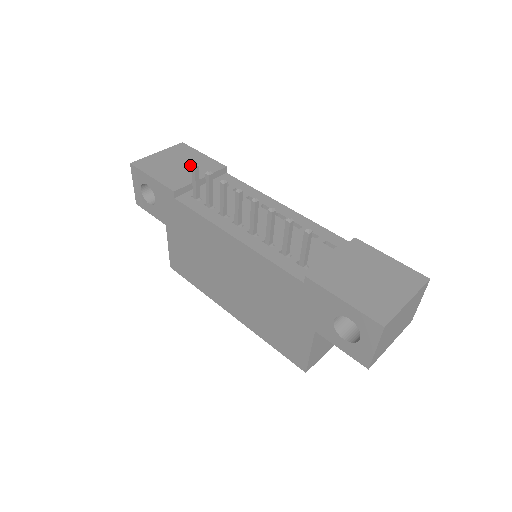
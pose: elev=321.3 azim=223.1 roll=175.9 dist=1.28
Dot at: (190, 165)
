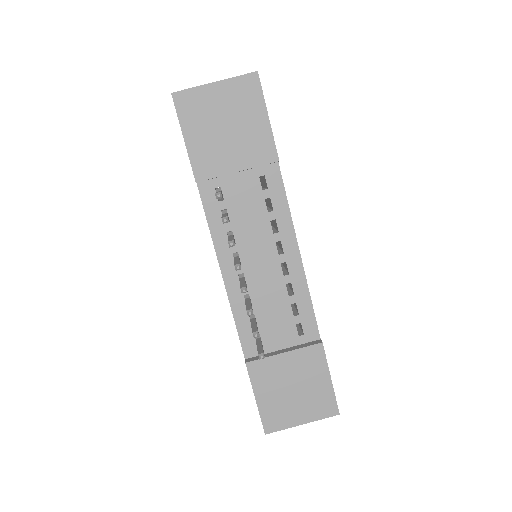
Dot at: (239, 136)
